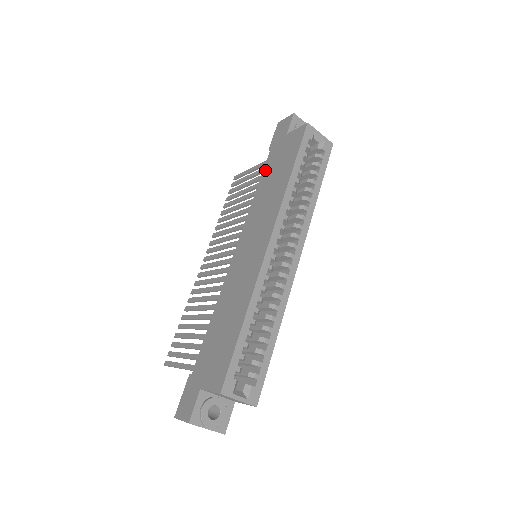
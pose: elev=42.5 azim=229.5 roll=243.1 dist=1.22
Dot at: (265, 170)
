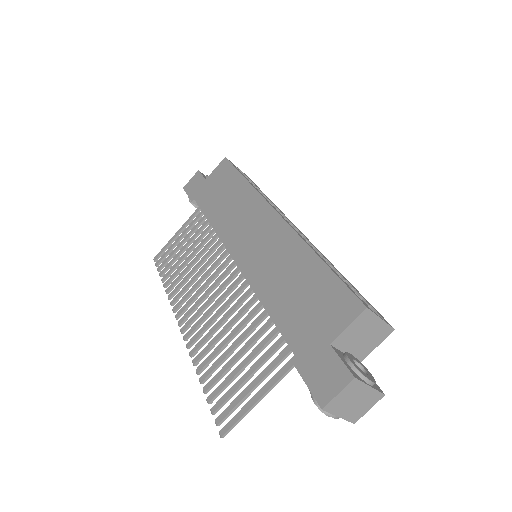
Dot at: (205, 208)
